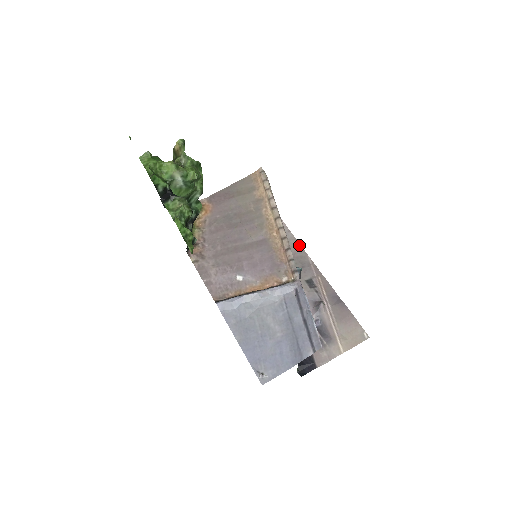
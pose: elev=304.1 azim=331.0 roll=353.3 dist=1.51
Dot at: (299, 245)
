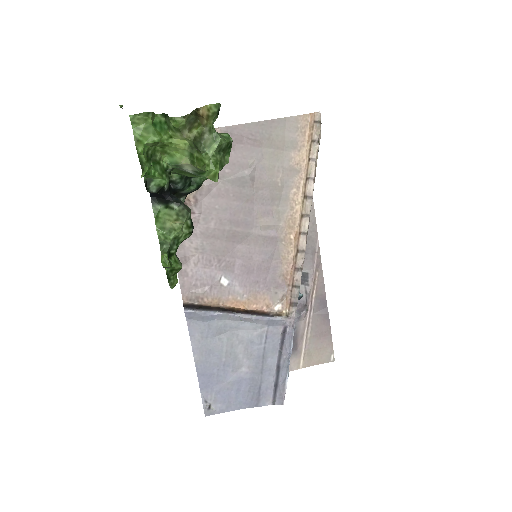
Dot at: (314, 220)
